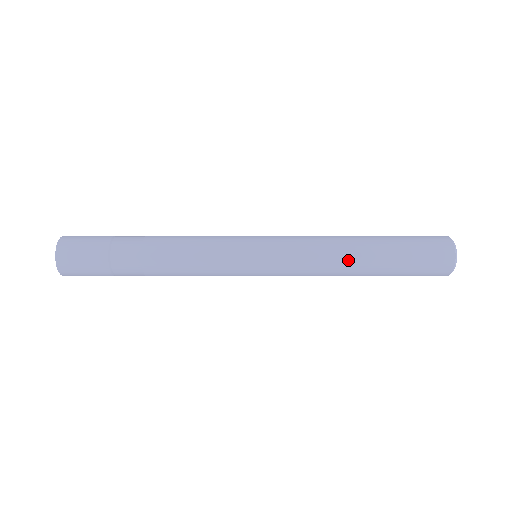
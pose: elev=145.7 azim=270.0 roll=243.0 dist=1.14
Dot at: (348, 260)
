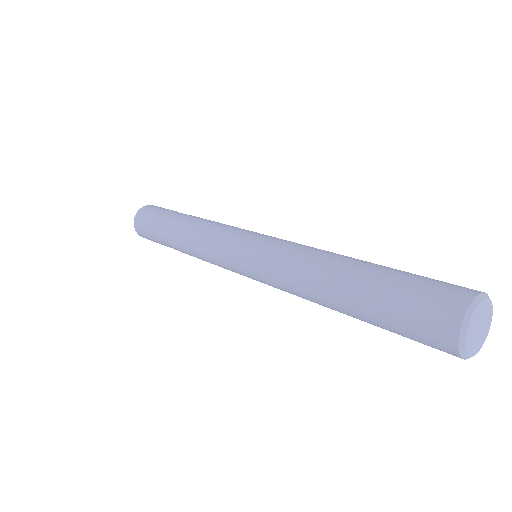
Dot at: (330, 258)
